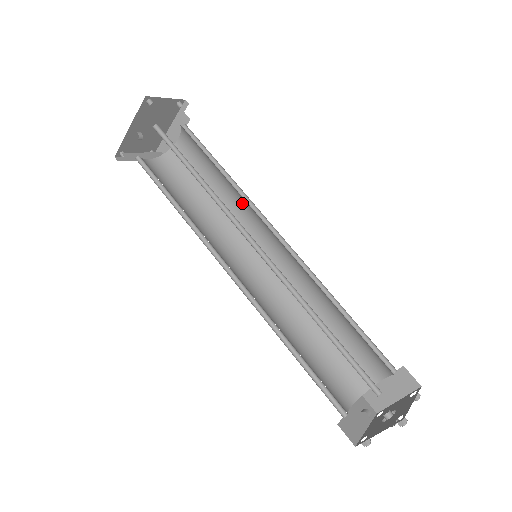
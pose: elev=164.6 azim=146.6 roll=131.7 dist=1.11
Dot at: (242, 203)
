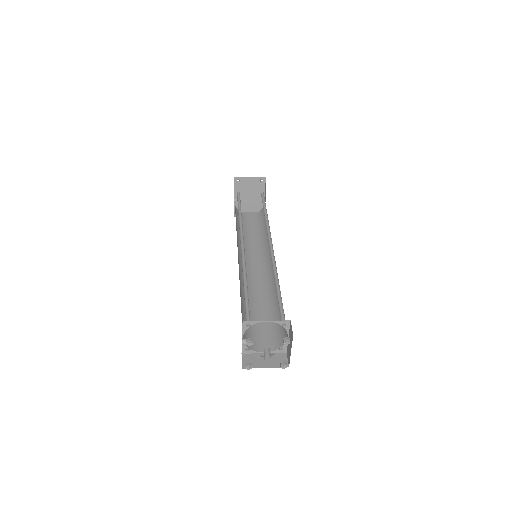
Dot at: occluded
